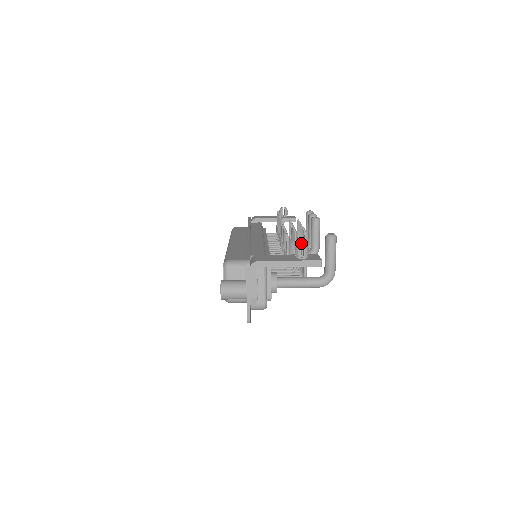
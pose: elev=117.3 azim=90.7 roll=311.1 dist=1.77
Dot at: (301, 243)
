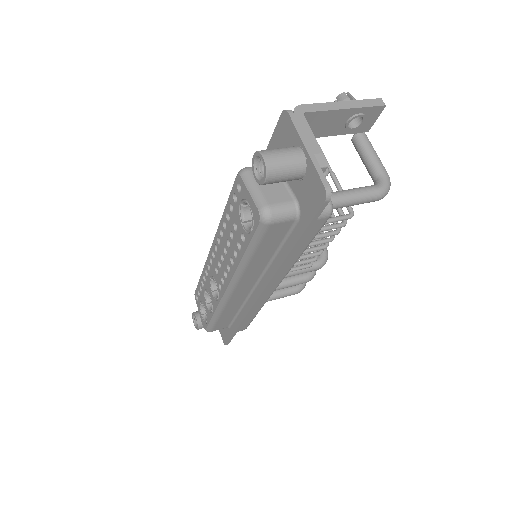
Dot at: occluded
